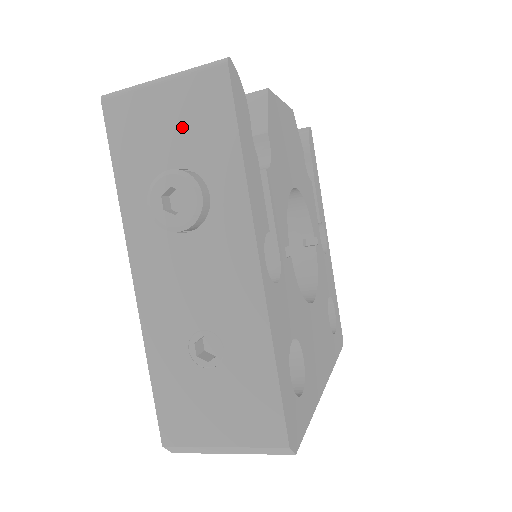
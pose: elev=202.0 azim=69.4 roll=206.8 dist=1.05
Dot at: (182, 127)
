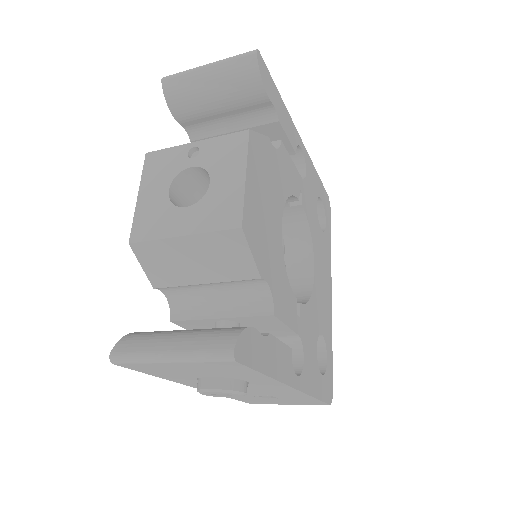
Dot at: (206, 371)
